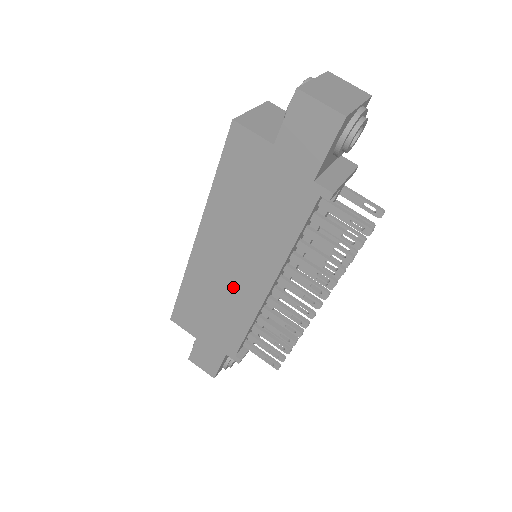
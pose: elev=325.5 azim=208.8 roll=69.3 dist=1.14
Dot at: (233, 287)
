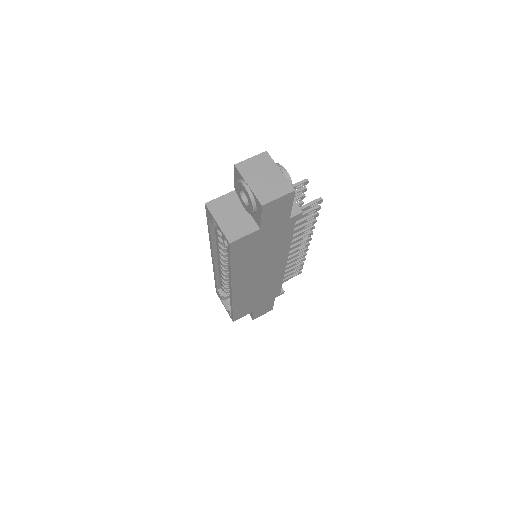
Dot at: (265, 280)
